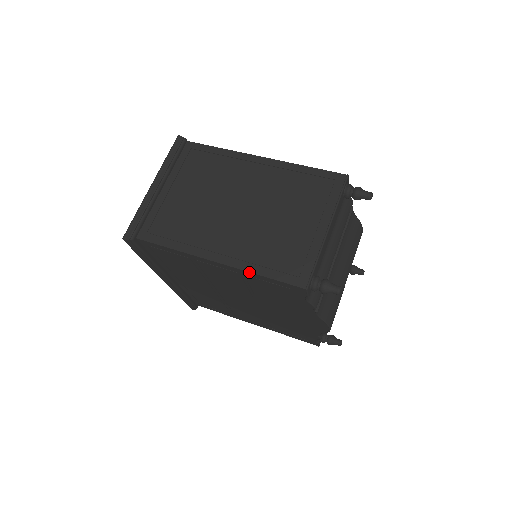
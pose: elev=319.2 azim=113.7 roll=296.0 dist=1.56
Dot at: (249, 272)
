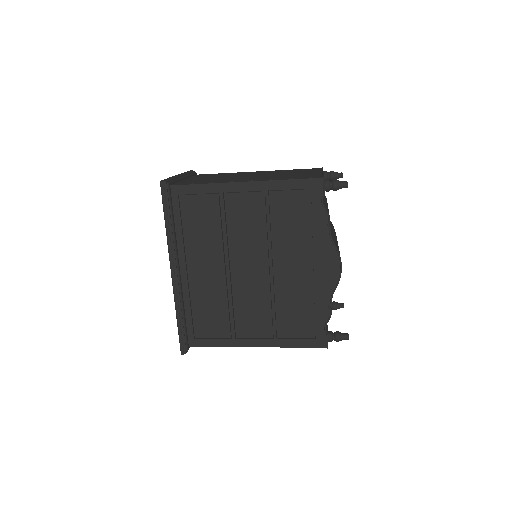
Dot at: (275, 180)
